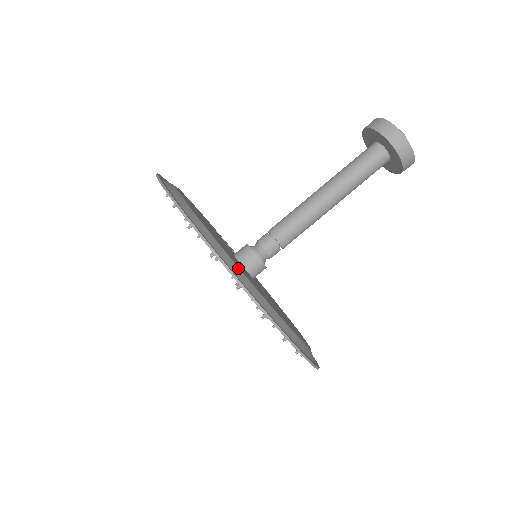
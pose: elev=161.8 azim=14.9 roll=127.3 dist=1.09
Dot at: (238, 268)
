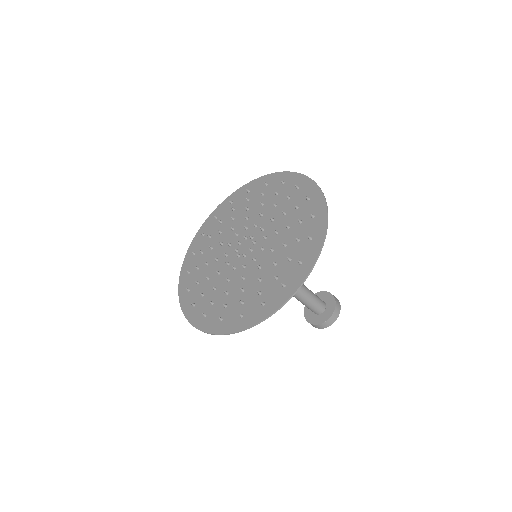
Dot at: occluded
